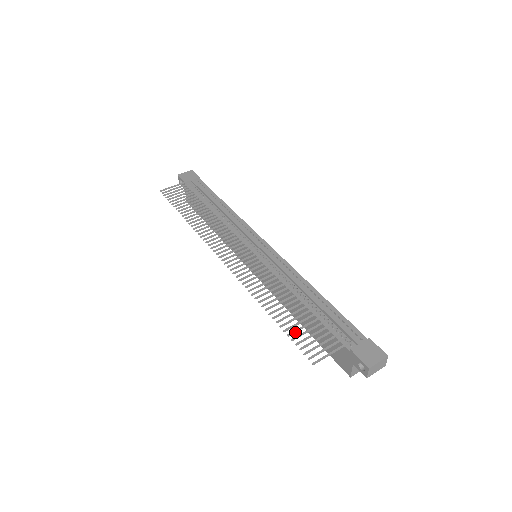
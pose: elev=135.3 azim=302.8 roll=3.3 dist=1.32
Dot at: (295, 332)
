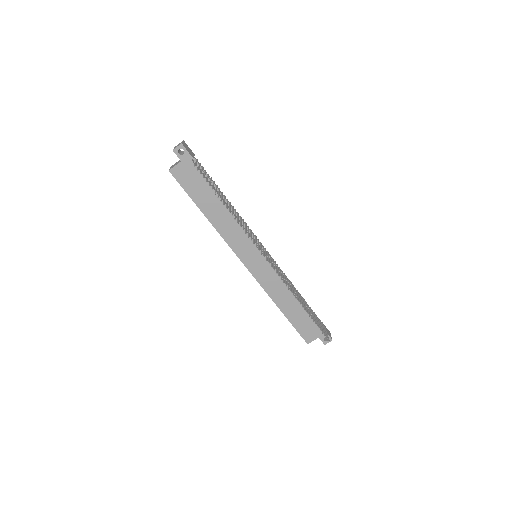
Dot at: (316, 322)
